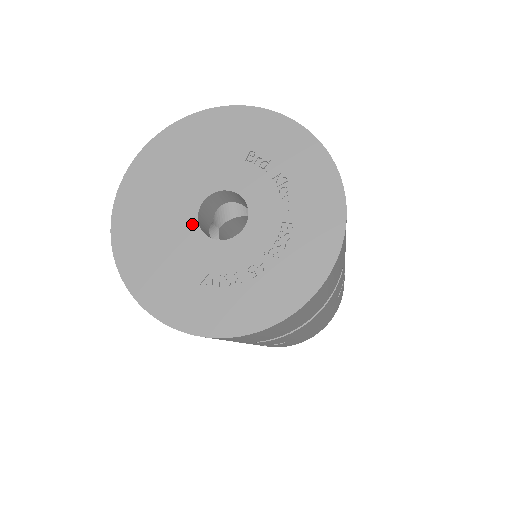
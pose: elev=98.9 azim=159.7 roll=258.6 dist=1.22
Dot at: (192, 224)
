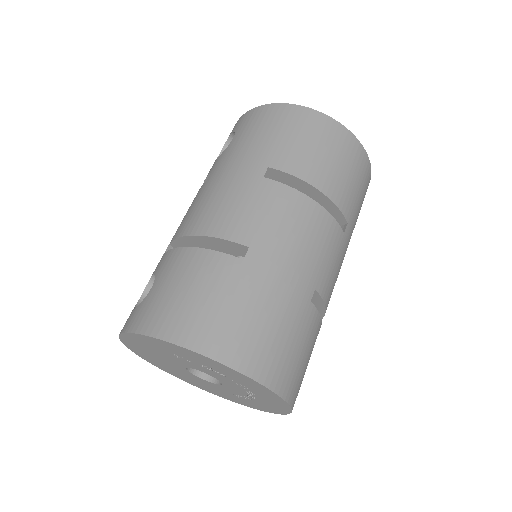
Dot at: (197, 378)
